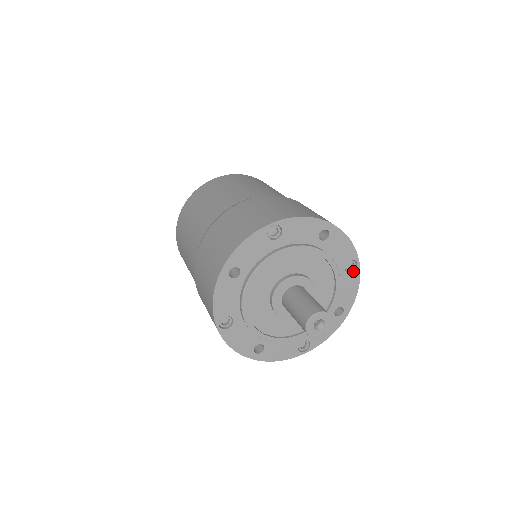
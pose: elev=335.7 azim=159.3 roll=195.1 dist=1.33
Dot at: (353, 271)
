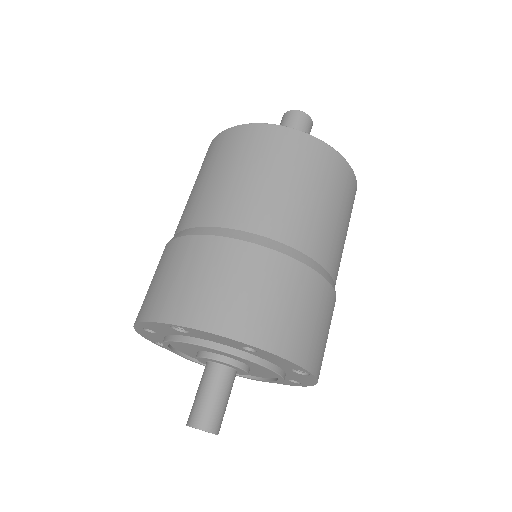
Dot at: (306, 374)
